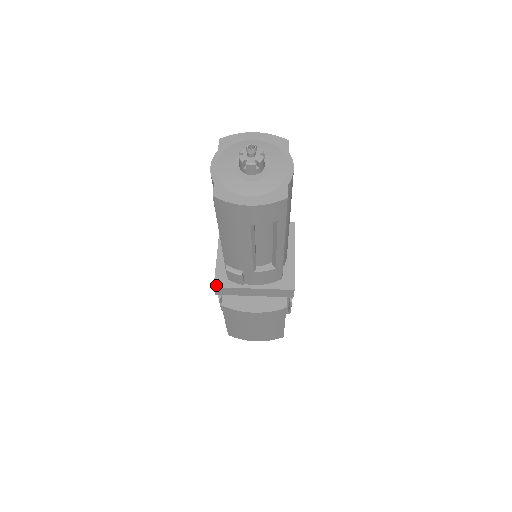
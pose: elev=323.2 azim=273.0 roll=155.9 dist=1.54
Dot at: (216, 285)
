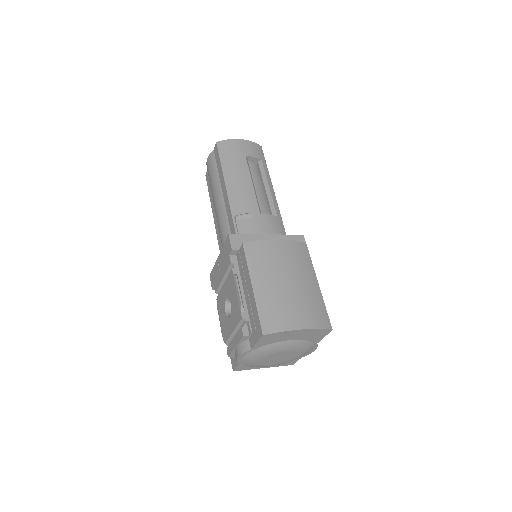
Dot at: (230, 235)
